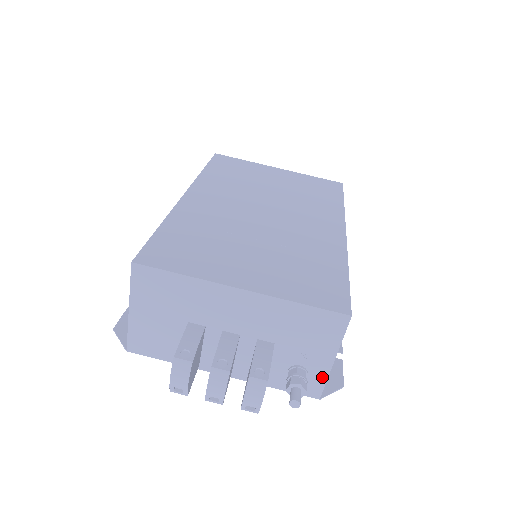
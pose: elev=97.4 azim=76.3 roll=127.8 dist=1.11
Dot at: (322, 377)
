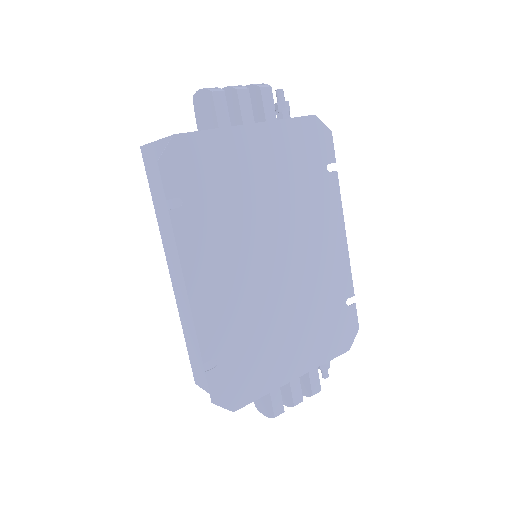
Dot at: occluded
